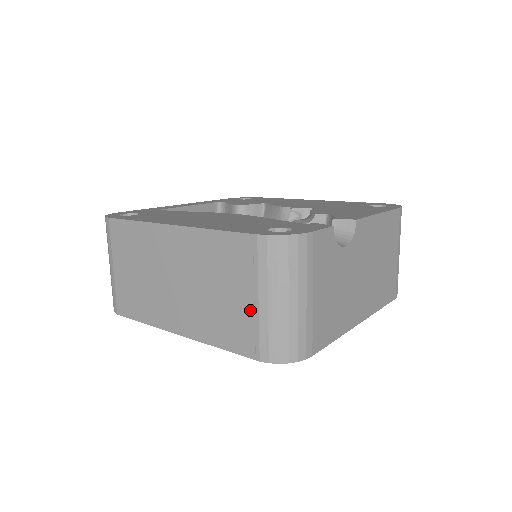
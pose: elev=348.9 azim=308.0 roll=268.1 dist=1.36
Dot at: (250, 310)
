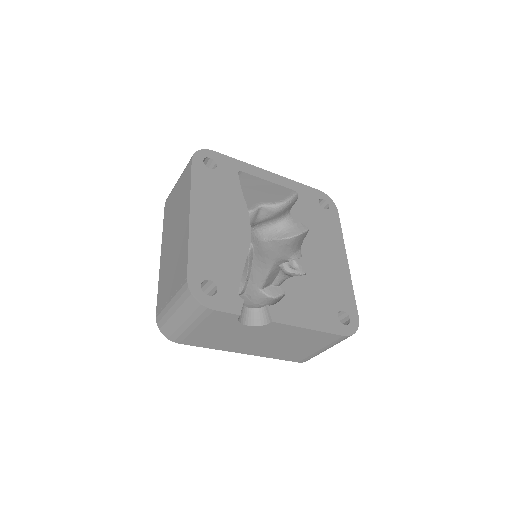
Dot at: (167, 298)
